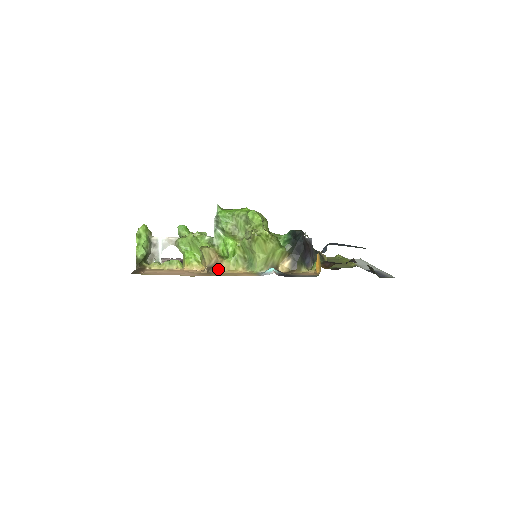
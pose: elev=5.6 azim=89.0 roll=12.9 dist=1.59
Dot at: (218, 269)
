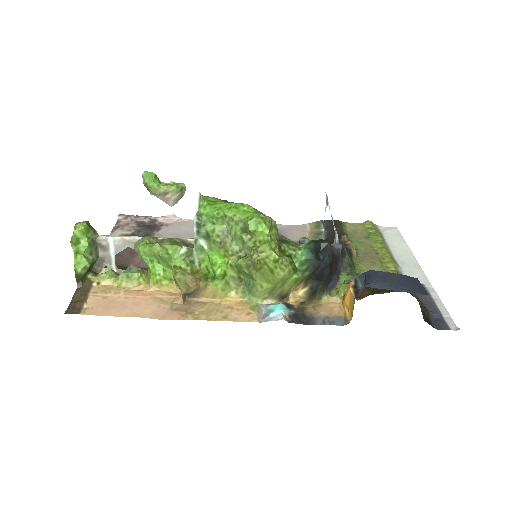
Dot at: (200, 295)
